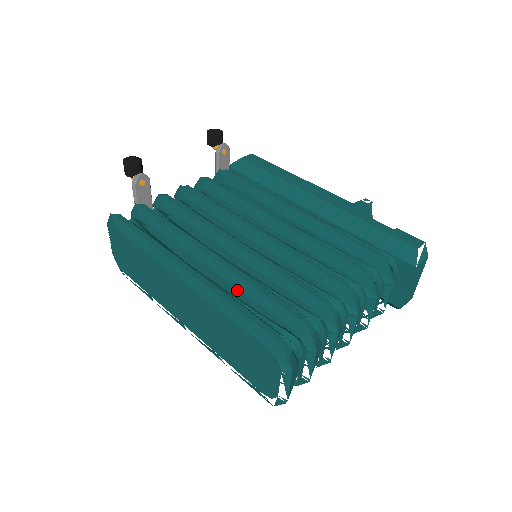
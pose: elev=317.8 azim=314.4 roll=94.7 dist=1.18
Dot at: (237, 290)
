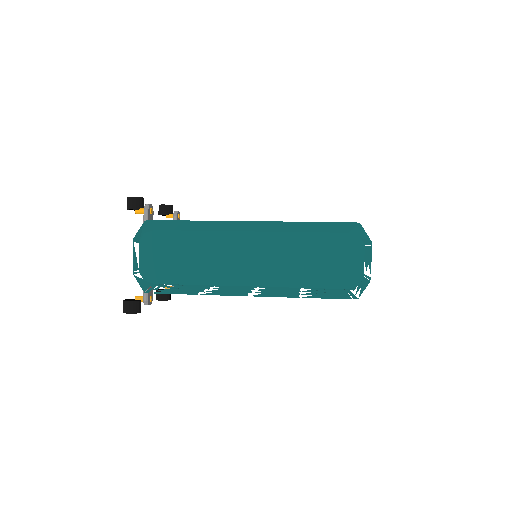
Dot at: occluded
